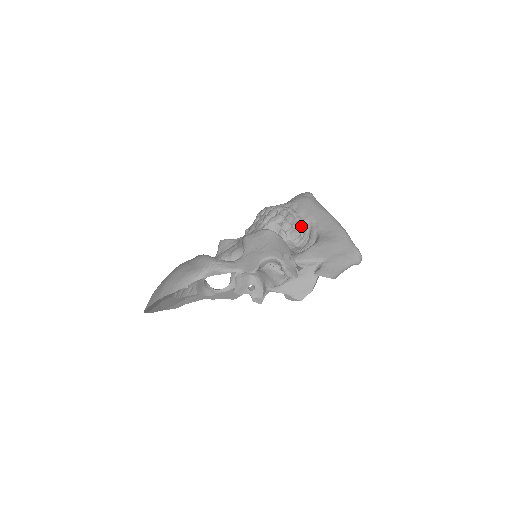
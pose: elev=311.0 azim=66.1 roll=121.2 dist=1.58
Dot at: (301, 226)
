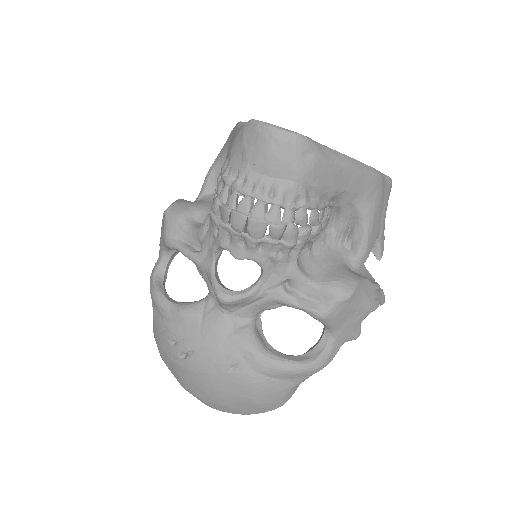
Dot at: (325, 208)
